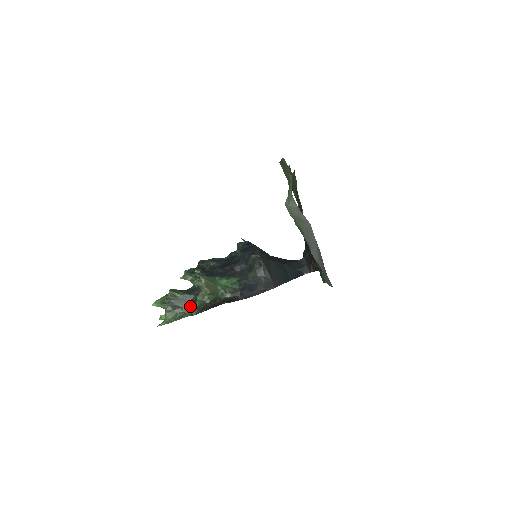
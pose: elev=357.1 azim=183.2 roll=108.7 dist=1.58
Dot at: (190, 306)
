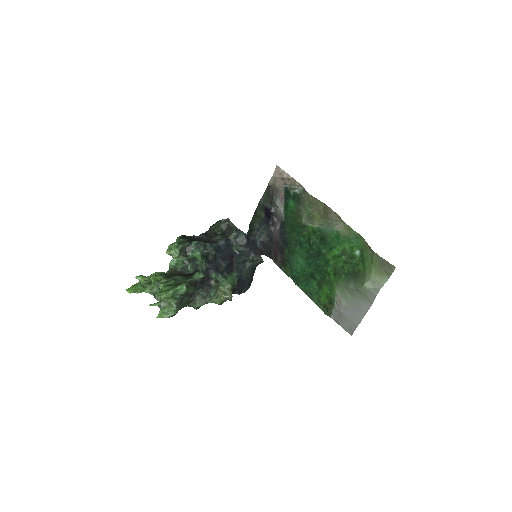
Dot at: (195, 299)
